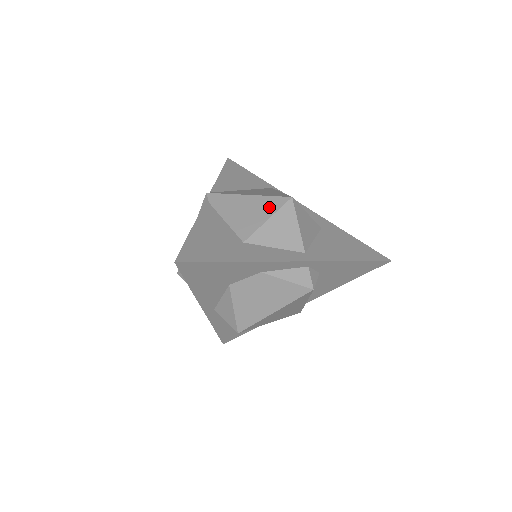
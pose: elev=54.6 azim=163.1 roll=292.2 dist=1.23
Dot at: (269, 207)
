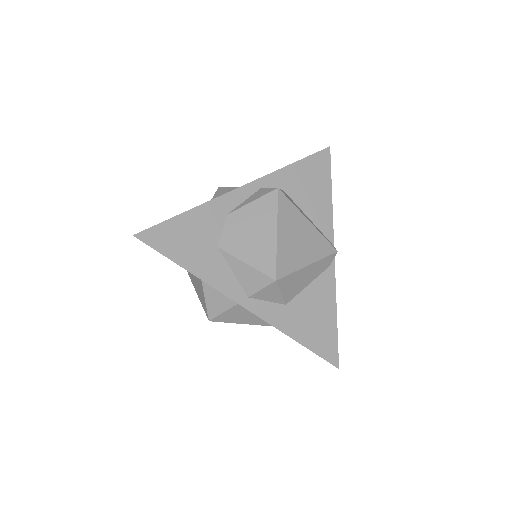
Dot at: occluded
